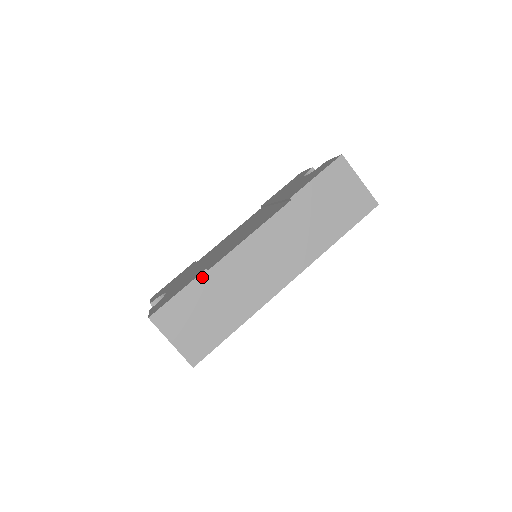
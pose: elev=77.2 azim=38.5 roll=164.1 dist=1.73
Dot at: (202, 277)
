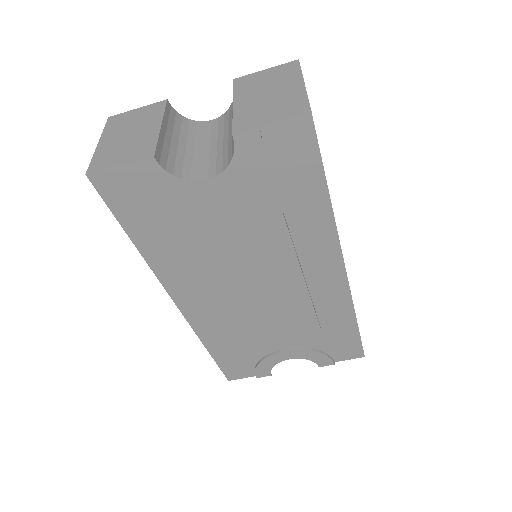
Dot at: occluded
